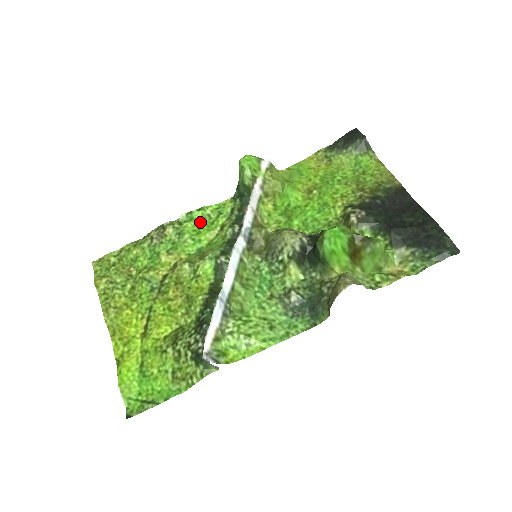
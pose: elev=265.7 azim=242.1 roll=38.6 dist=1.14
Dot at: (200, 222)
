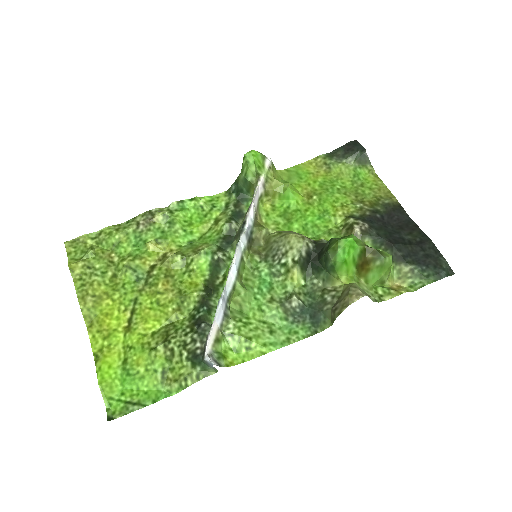
Dot at: (192, 213)
